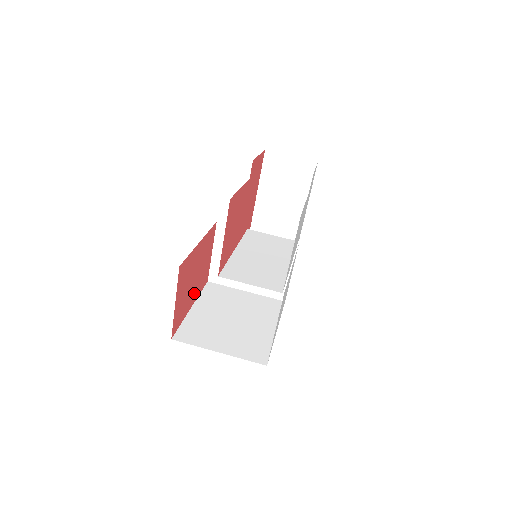
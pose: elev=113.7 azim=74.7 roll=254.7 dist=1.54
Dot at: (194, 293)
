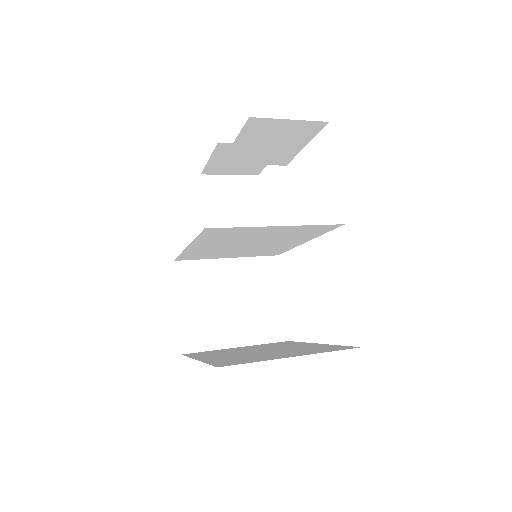
Dot at: occluded
